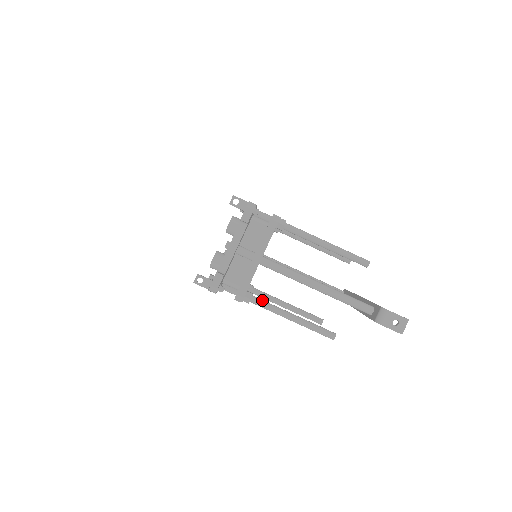
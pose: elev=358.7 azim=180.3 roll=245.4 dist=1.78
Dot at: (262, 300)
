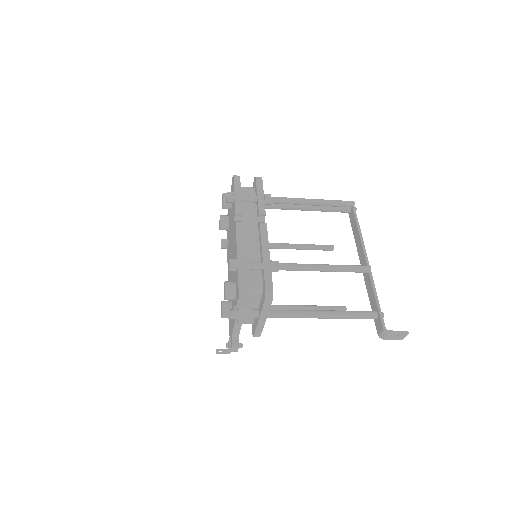
Dot at: (275, 308)
